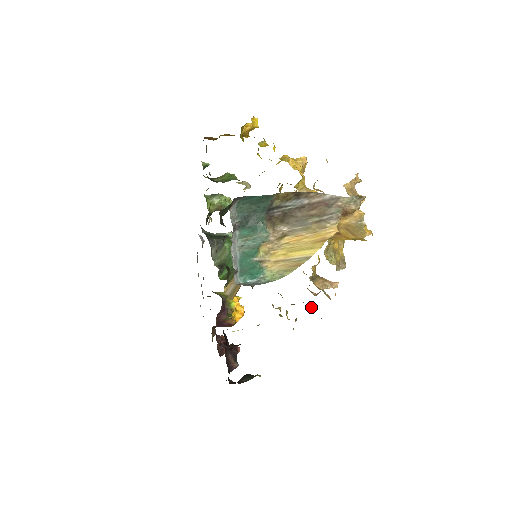
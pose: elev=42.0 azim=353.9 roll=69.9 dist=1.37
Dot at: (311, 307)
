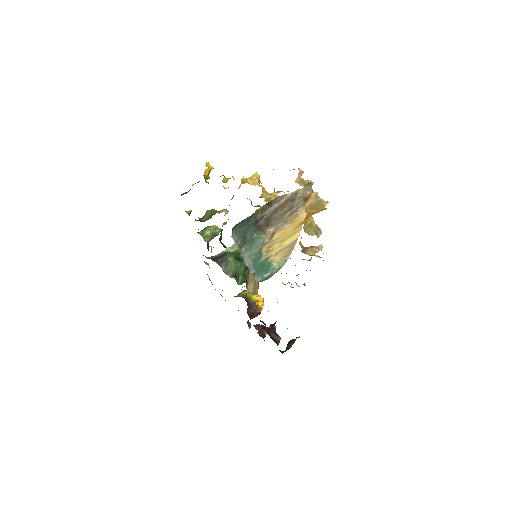
Dot at: occluded
